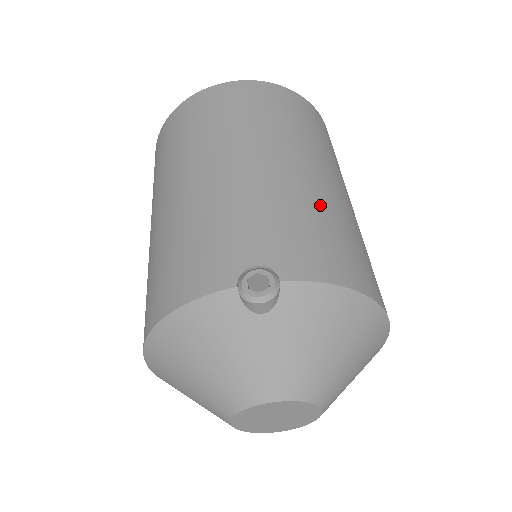
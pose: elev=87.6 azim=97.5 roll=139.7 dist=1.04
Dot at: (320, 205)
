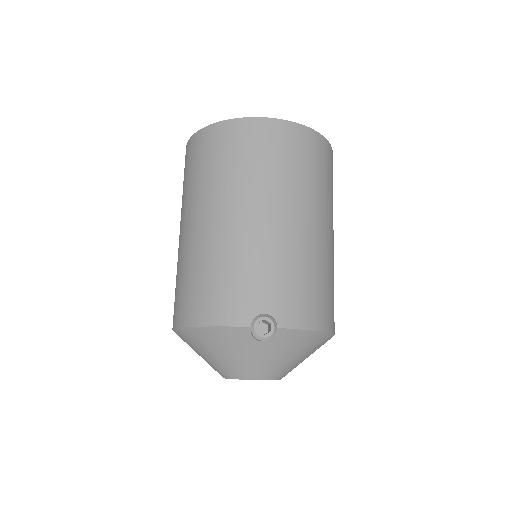
Dot at: (313, 261)
